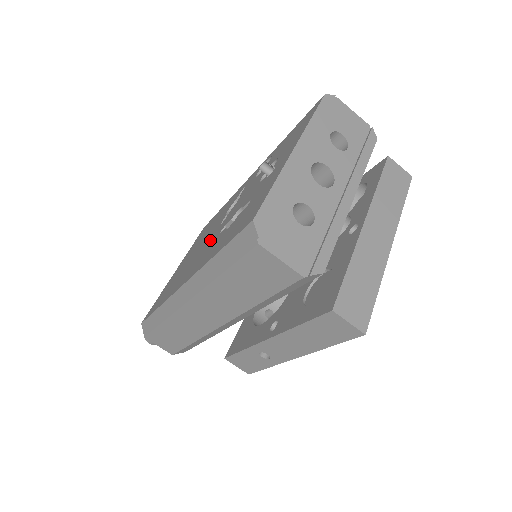
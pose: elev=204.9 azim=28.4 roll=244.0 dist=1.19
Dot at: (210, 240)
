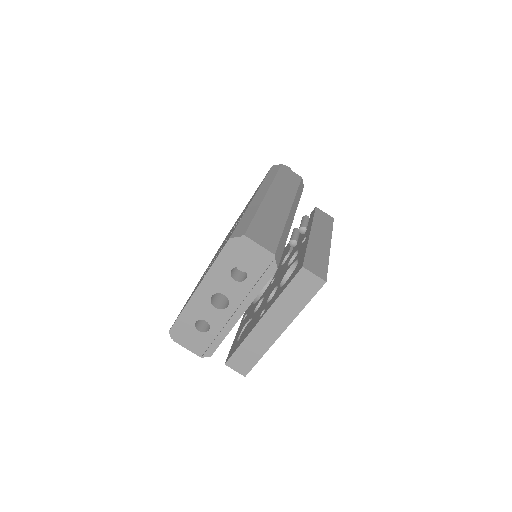
Dot at: occluded
